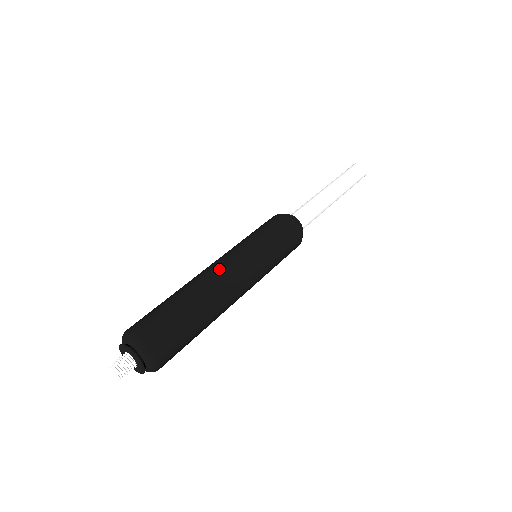
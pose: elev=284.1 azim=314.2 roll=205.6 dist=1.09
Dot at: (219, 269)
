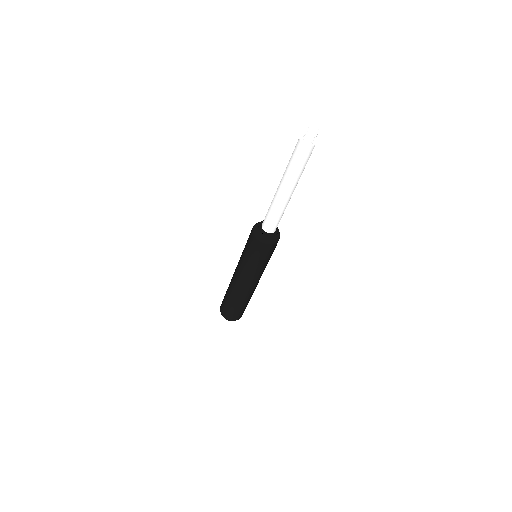
Dot at: (241, 286)
